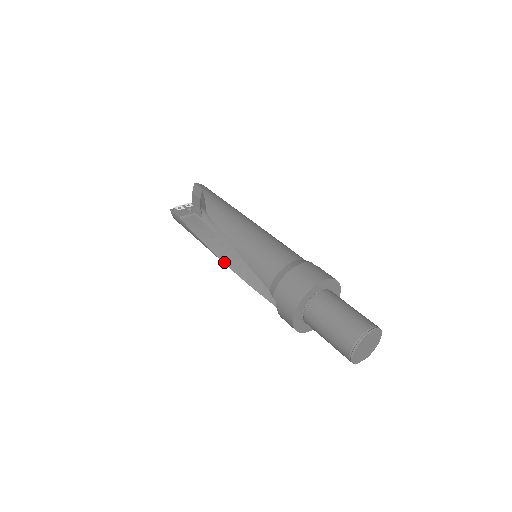
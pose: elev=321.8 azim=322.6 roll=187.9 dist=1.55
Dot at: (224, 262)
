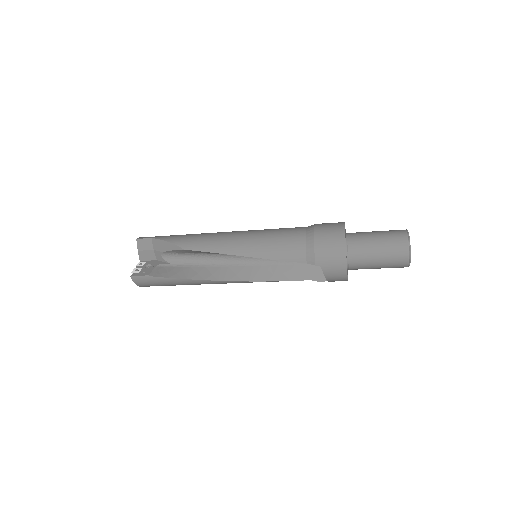
Dot at: (231, 280)
